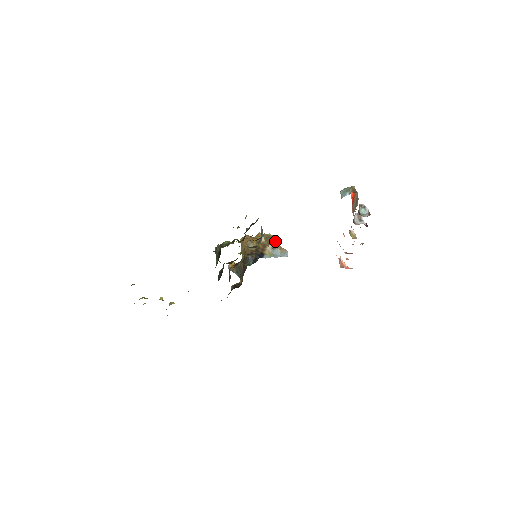
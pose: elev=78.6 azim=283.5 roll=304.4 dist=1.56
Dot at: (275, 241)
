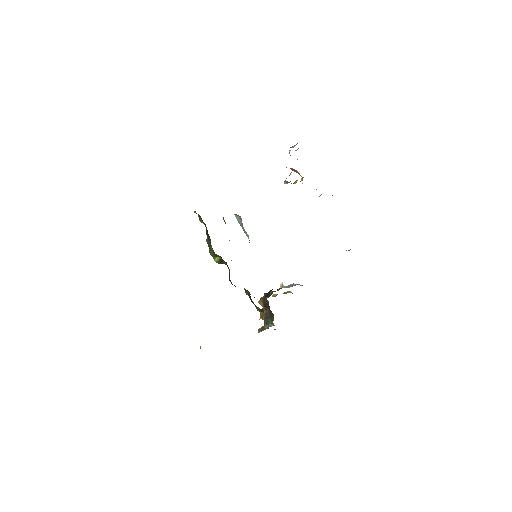
Dot at: occluded
